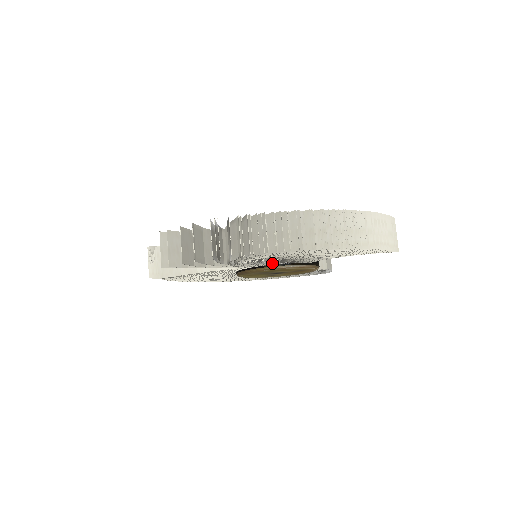
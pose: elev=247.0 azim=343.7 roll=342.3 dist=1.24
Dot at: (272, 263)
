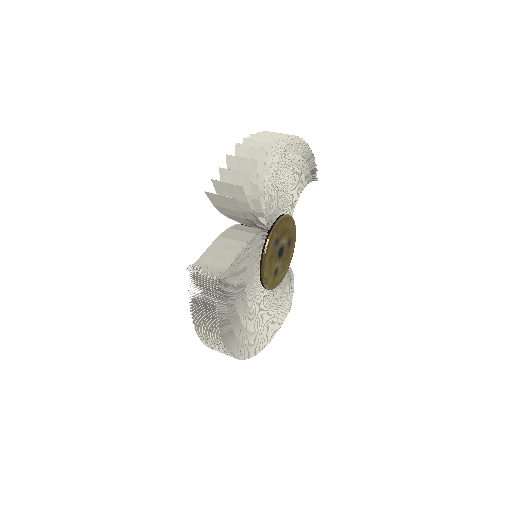
Dot at: (280, 207)
